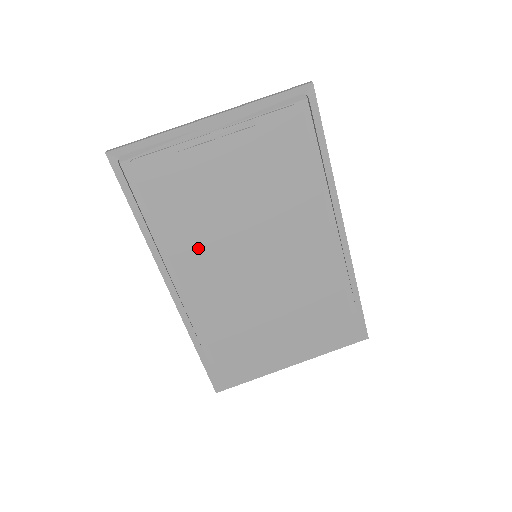
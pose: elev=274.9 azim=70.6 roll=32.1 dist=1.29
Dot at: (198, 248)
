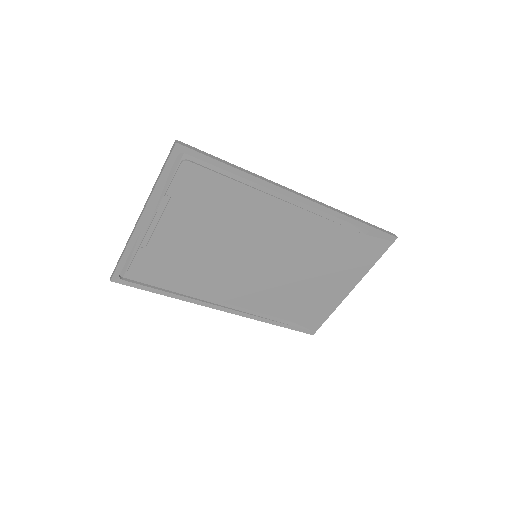
Dot at: (214, 280)
